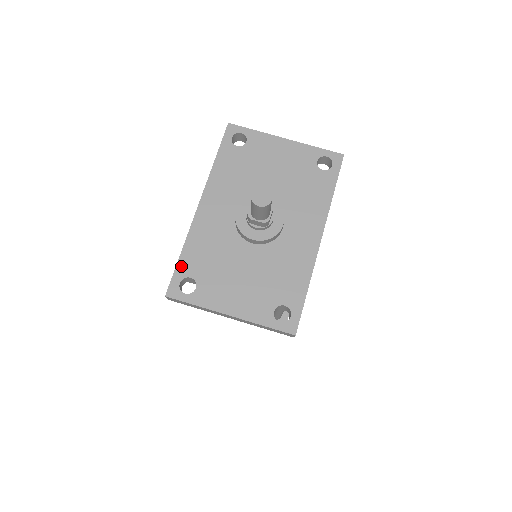
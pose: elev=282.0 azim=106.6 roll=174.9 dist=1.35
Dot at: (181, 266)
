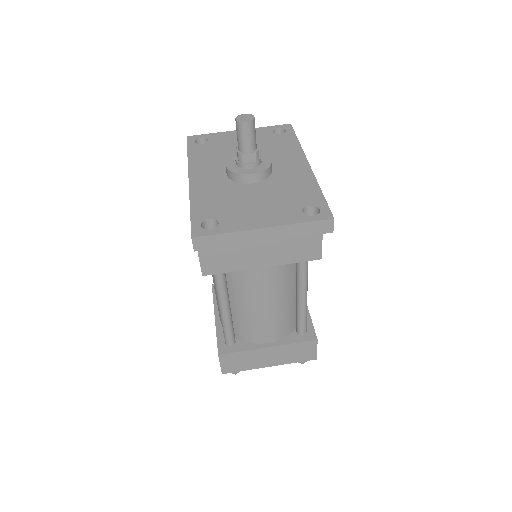
Dot at: (195, 215)
